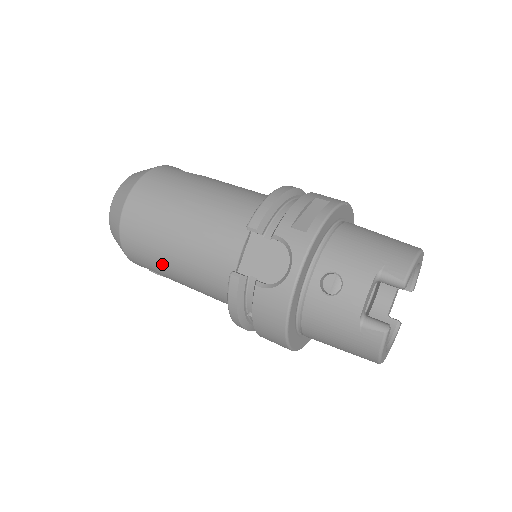
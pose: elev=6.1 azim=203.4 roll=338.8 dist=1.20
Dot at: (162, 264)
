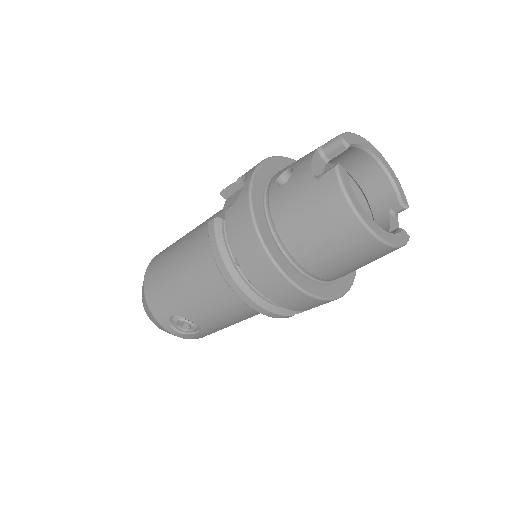
Dot at: (173, 287)
